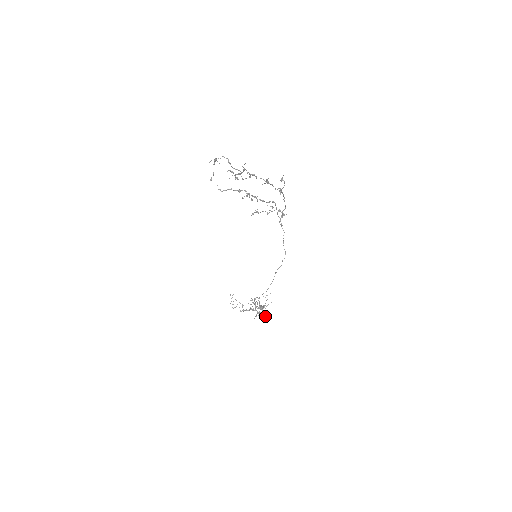
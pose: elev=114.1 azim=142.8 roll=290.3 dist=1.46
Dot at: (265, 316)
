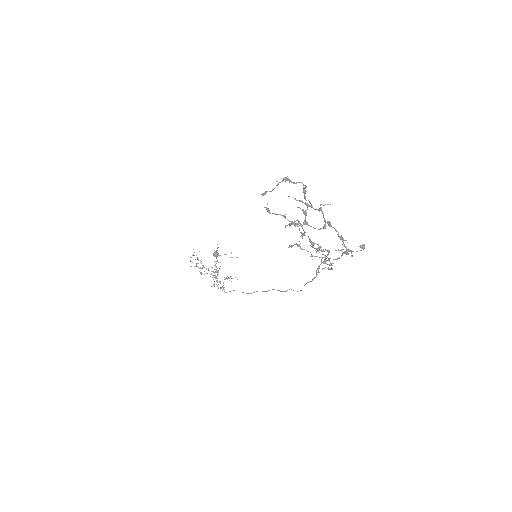
Dot at: occluded
